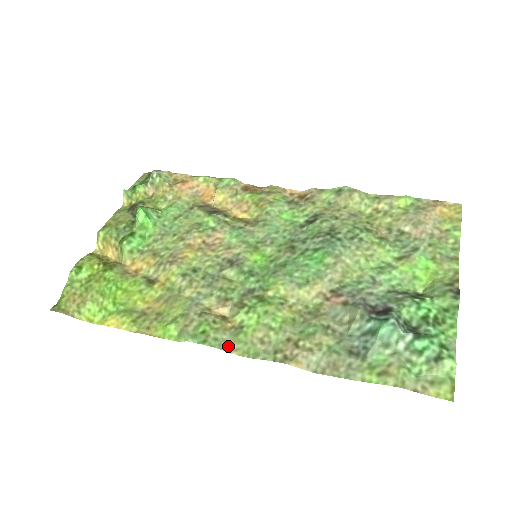
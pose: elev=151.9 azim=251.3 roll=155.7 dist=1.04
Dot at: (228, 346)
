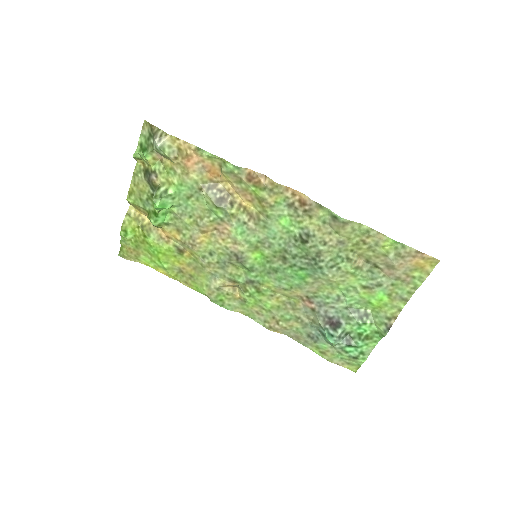
Dot at: (237, 309)
